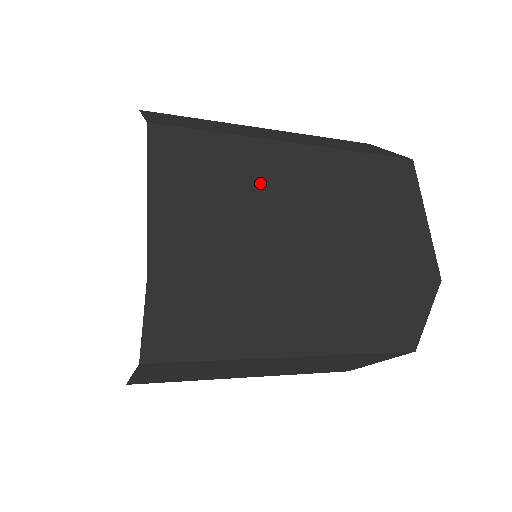
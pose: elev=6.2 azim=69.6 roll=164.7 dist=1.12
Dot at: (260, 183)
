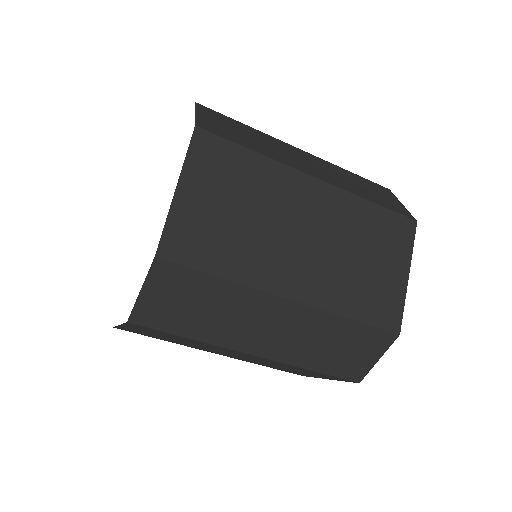
Dot at: (274, 206)
